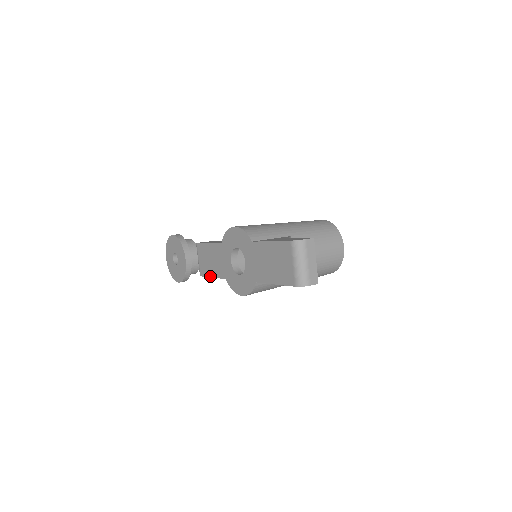
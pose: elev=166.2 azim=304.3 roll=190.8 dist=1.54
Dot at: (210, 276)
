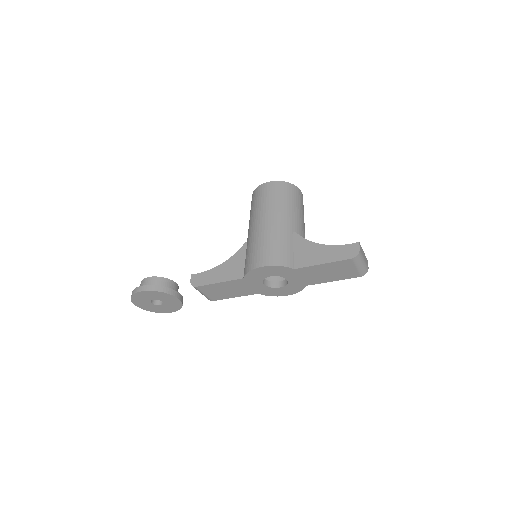
Dot at: occluded
